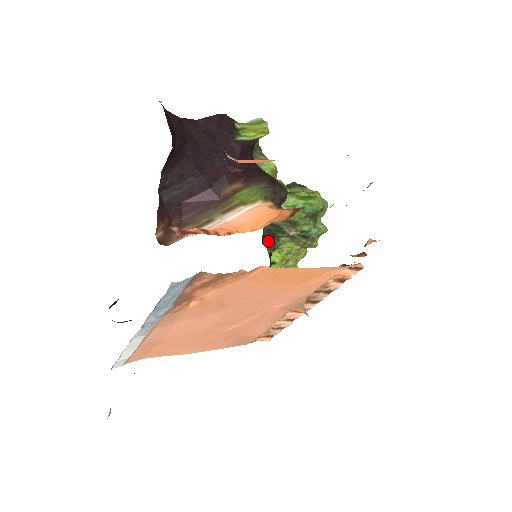
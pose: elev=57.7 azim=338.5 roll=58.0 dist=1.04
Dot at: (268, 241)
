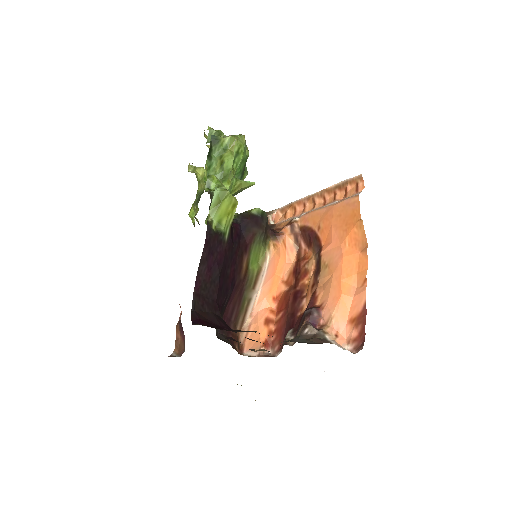
Dot at: occluded
